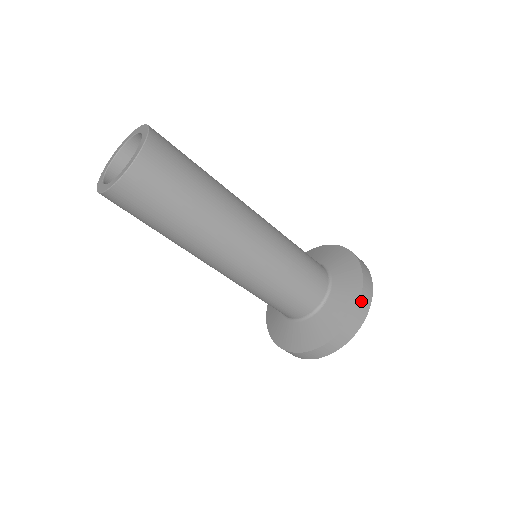
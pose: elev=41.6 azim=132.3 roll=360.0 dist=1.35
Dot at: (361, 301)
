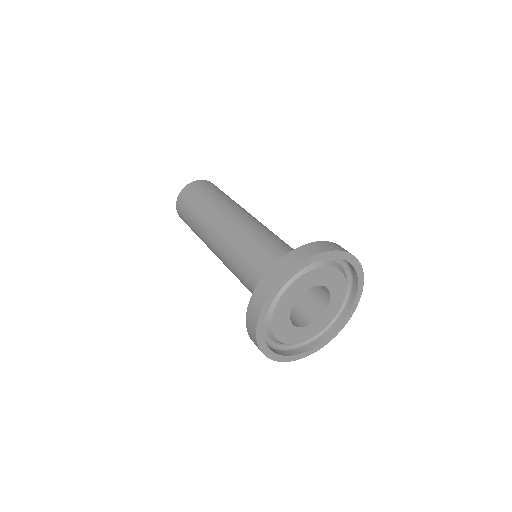
Dot at: (300, 249)
